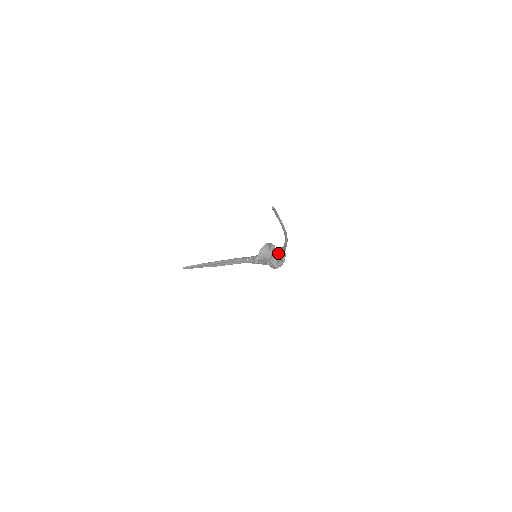
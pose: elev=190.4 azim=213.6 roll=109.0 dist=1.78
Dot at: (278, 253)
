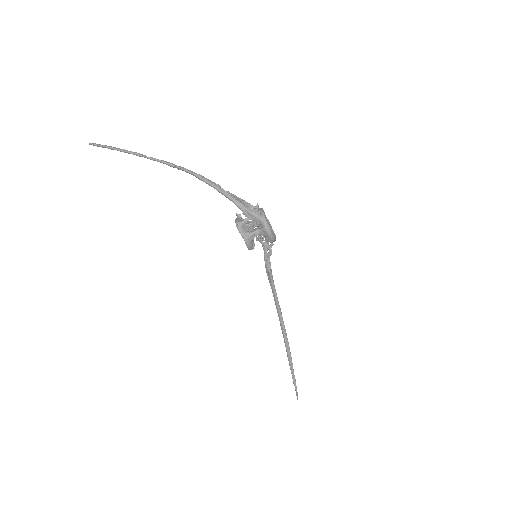
Dot at: occluded
